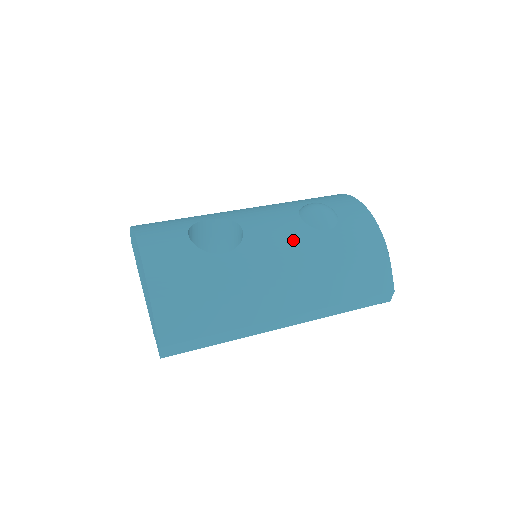
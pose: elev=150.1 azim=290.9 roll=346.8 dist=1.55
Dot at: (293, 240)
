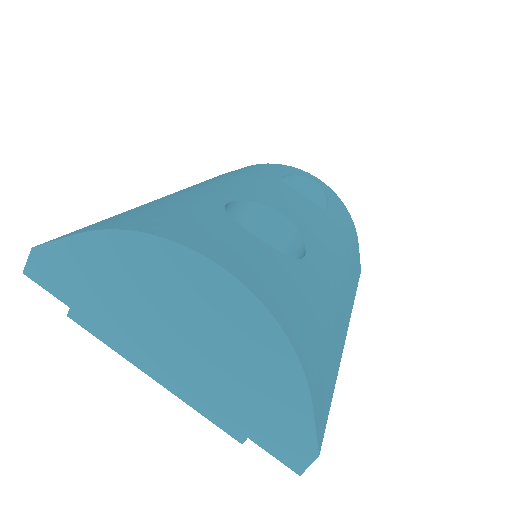
Dot at: (324, 225)
